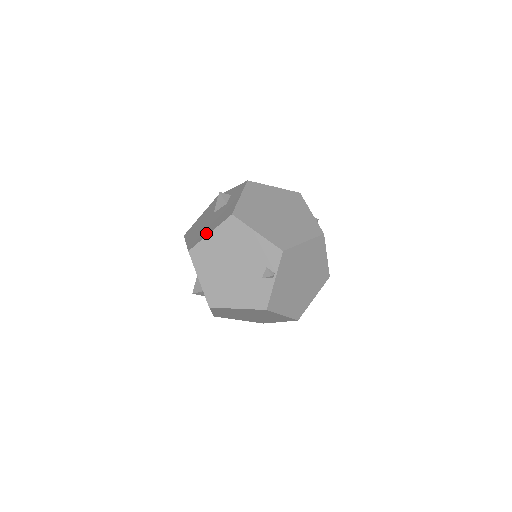
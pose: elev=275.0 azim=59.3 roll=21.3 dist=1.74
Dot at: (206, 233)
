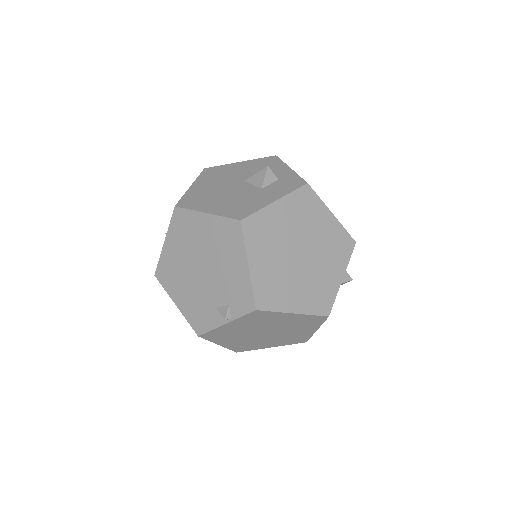
Dot at: (206, 207)
